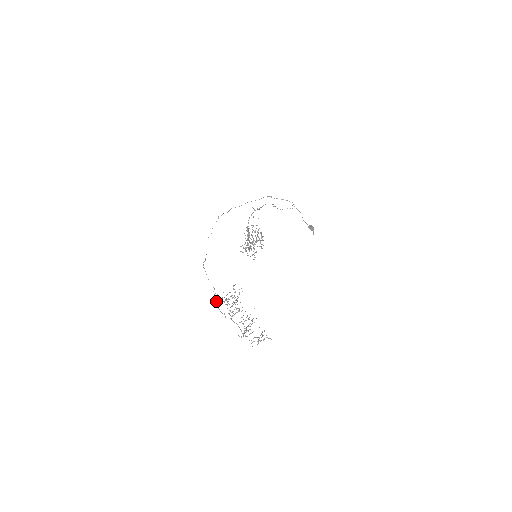
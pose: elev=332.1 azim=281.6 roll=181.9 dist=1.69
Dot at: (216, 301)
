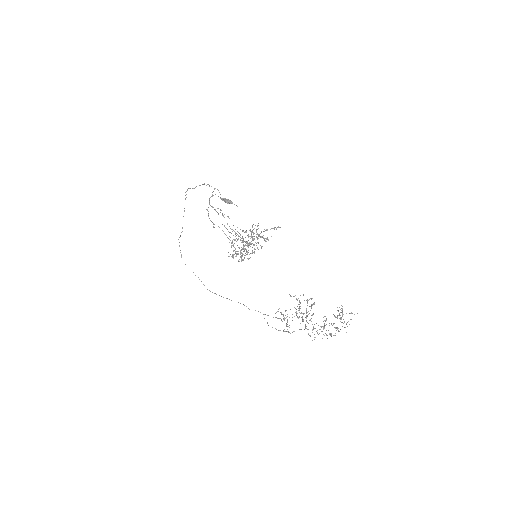
Dot at: (268, 325)
